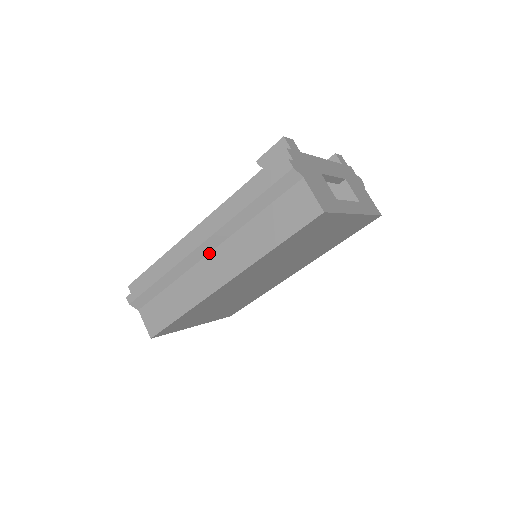
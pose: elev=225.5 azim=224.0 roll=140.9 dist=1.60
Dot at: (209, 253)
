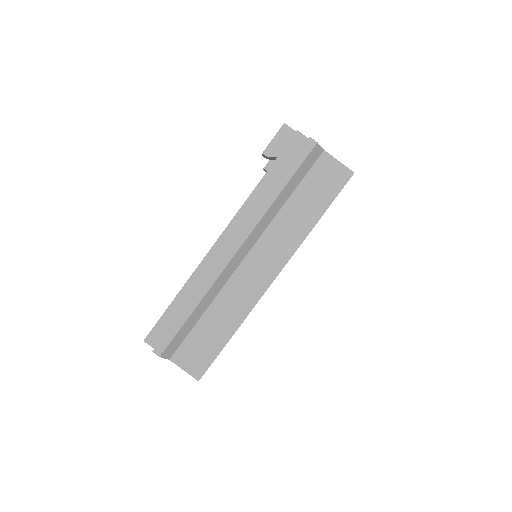
Dot at: (245, 257)
